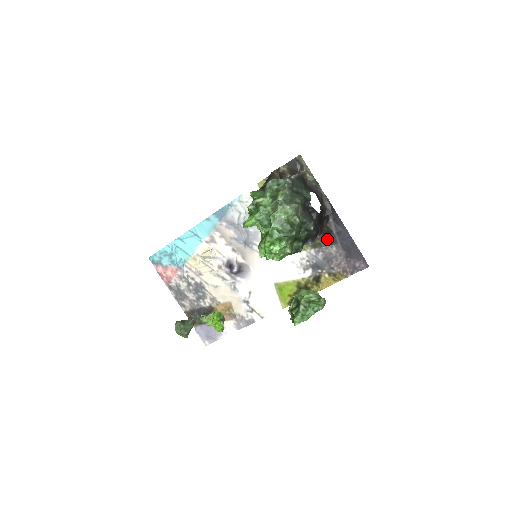
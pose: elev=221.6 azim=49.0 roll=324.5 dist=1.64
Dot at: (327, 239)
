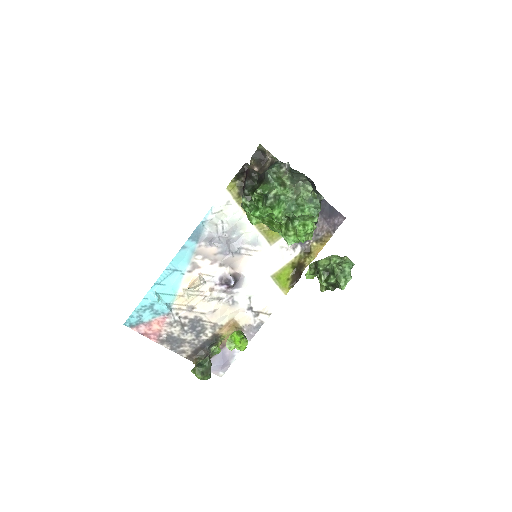
Dot at: occluded
